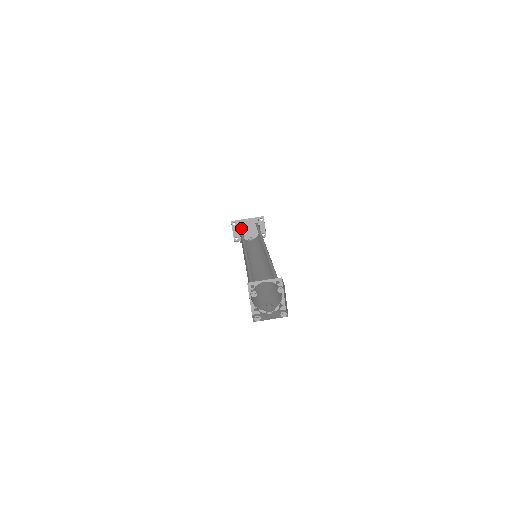
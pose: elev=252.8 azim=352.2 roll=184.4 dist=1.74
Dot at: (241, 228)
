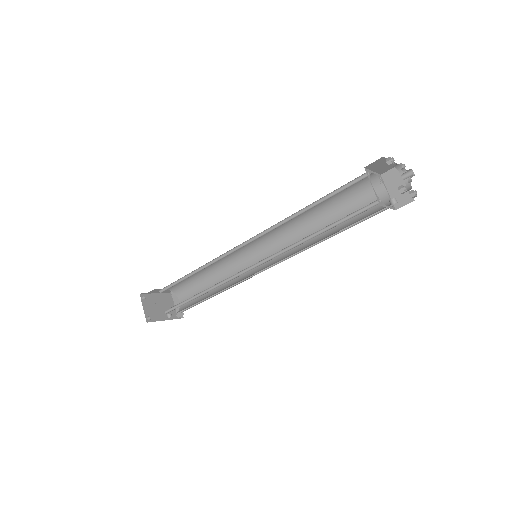
Dot at: (169, 287)
